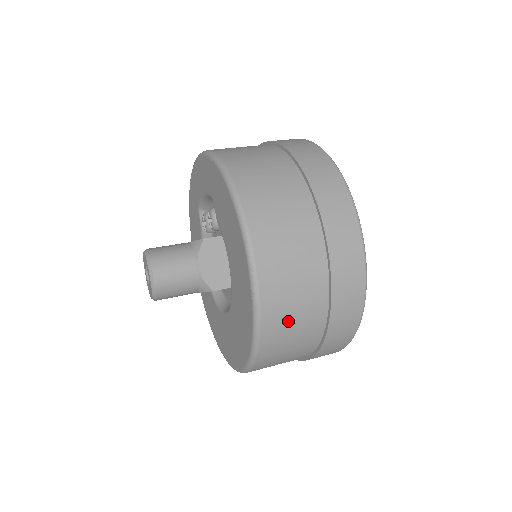
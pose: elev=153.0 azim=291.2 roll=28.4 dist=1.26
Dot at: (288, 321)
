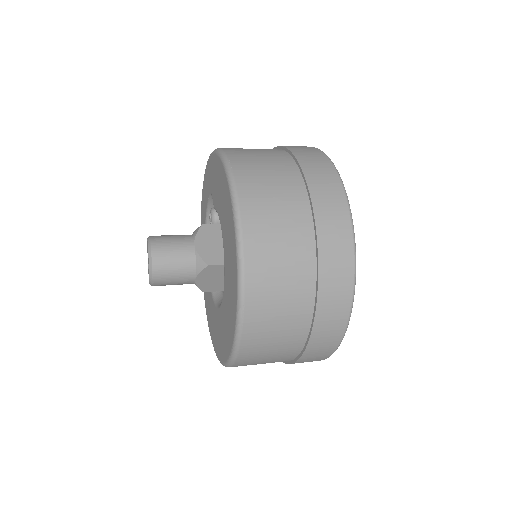
Dot at: (273, 247)
